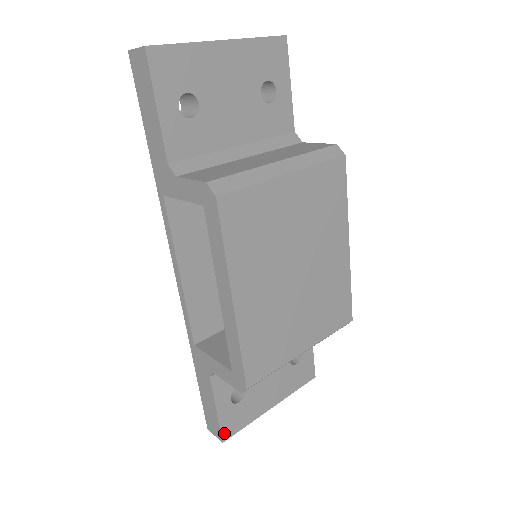
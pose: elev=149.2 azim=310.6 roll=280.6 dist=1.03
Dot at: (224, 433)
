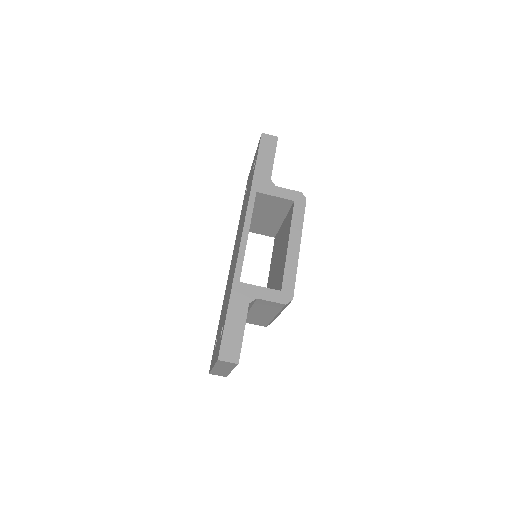
Dot at: (239, 357)
